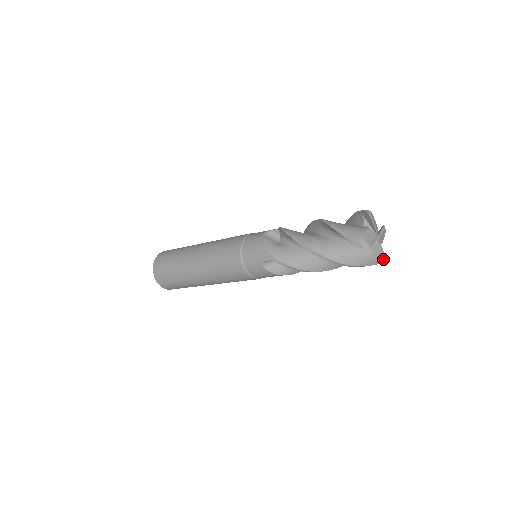
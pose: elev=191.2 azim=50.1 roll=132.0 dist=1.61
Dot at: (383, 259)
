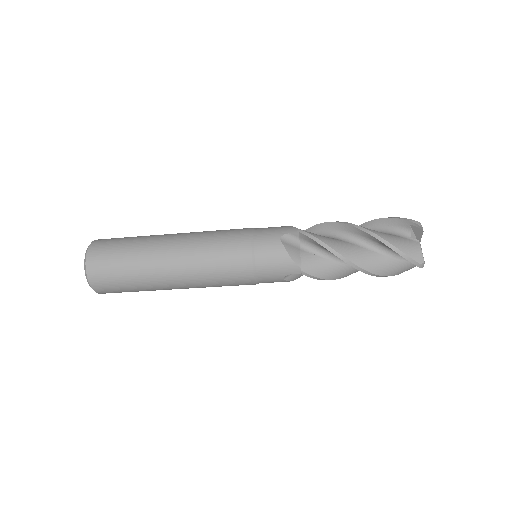
Dot at: (423, 264)
